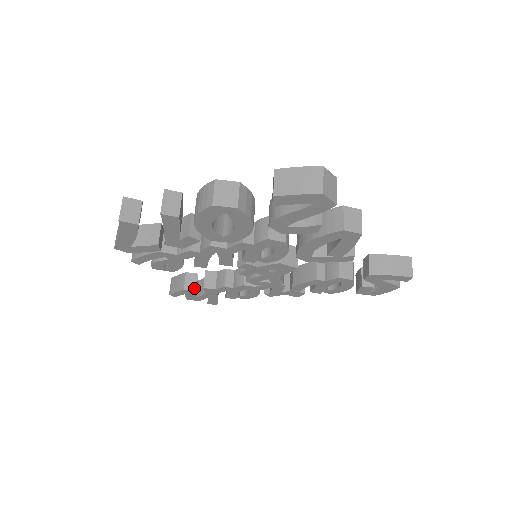
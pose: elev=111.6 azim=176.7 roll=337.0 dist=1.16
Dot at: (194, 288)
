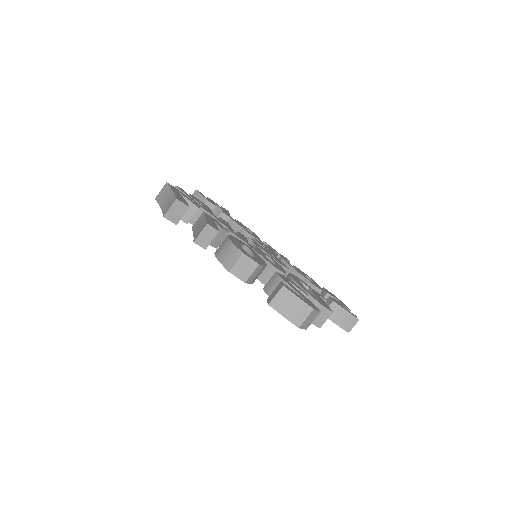
Dot at: occluded
